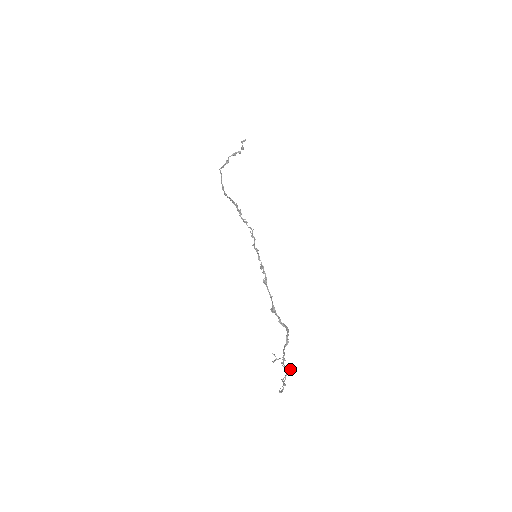
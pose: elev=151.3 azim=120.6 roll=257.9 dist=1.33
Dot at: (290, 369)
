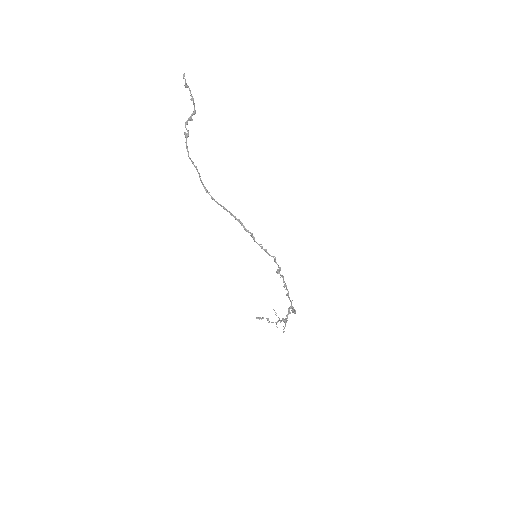
Dot at: occluded
